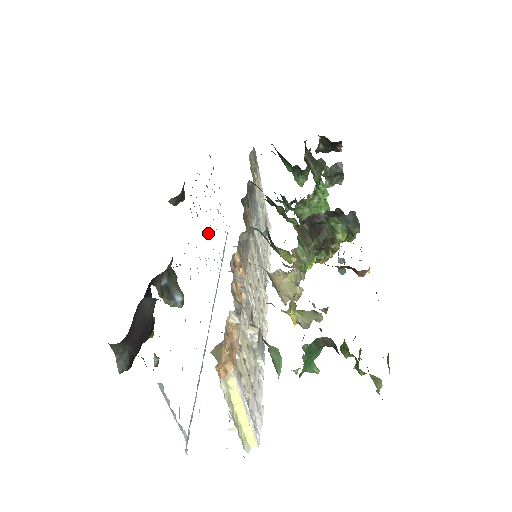
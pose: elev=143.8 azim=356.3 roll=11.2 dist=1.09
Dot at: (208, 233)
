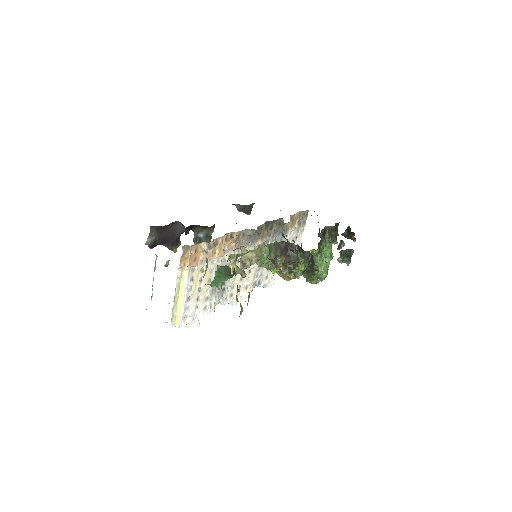
Dot at: occluded
